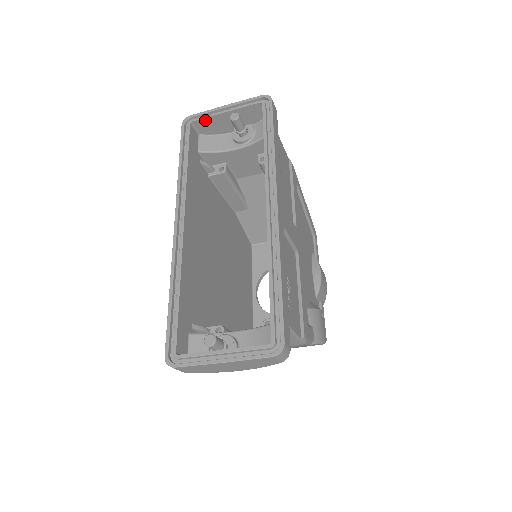
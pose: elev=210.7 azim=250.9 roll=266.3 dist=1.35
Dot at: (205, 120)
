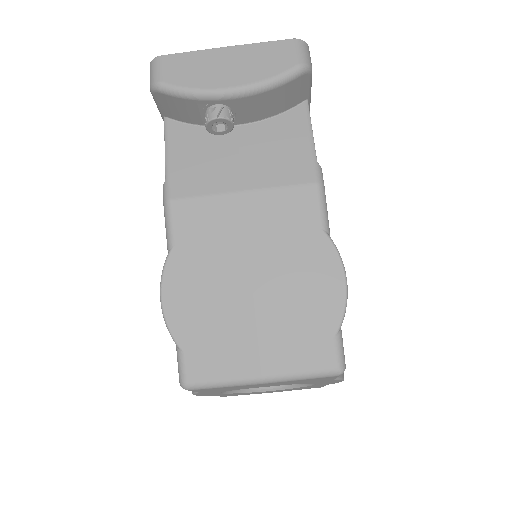
Dot at: occluded
